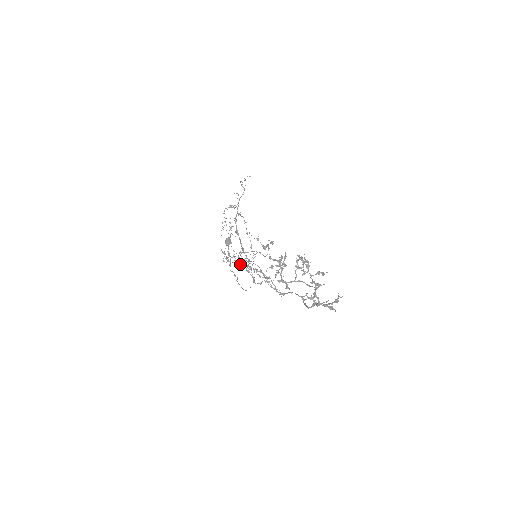
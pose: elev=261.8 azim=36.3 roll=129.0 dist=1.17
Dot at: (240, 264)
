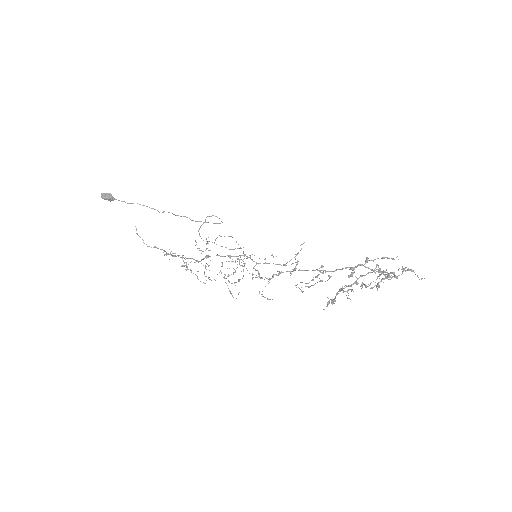
Dot at: occluded
